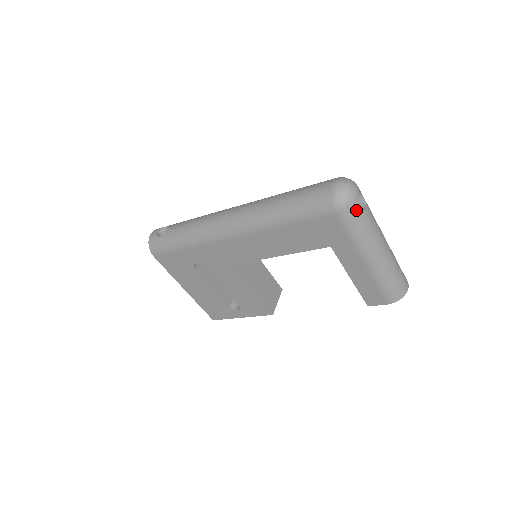
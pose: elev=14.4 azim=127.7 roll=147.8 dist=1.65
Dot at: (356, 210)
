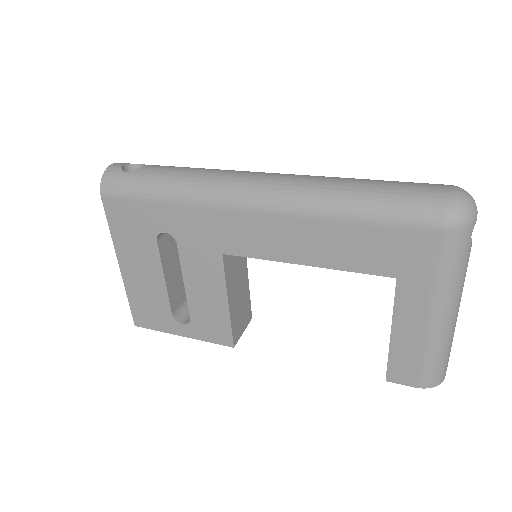
Dot at: (467, 238)
